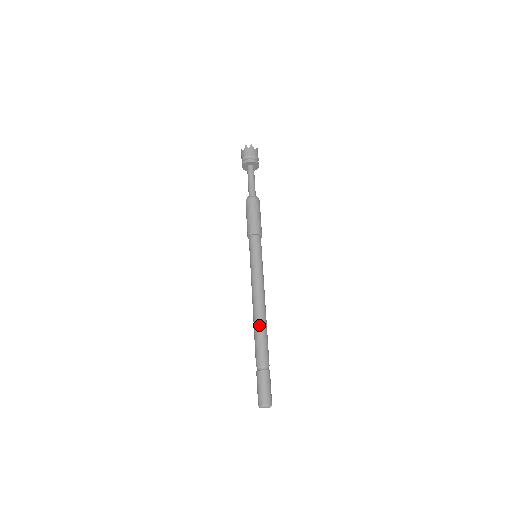
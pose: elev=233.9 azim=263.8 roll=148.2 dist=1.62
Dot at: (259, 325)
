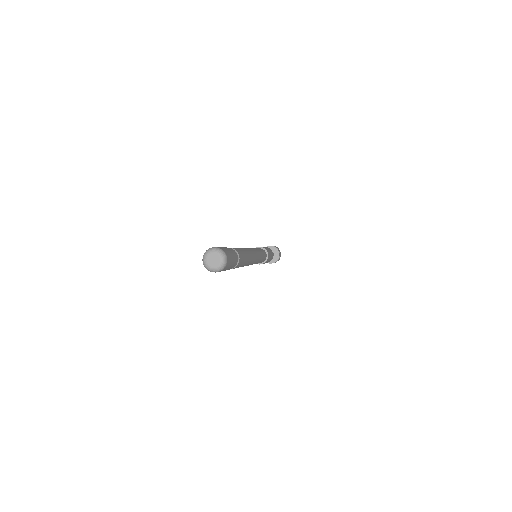
Dot at: (243, 248)
